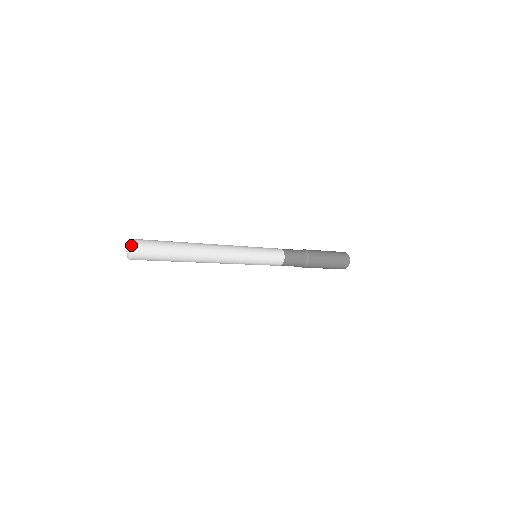
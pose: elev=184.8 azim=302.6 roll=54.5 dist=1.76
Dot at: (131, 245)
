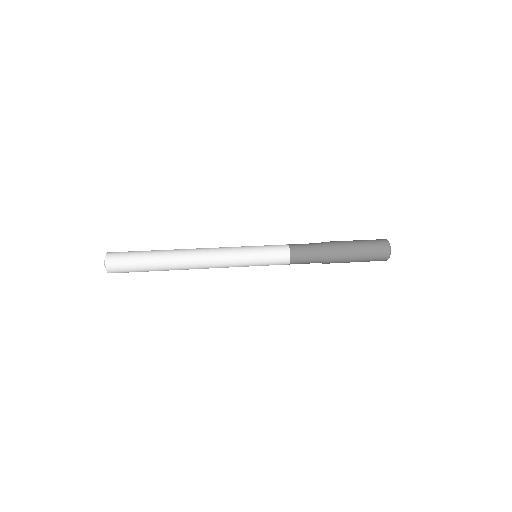
Dot at: (105, 264)
